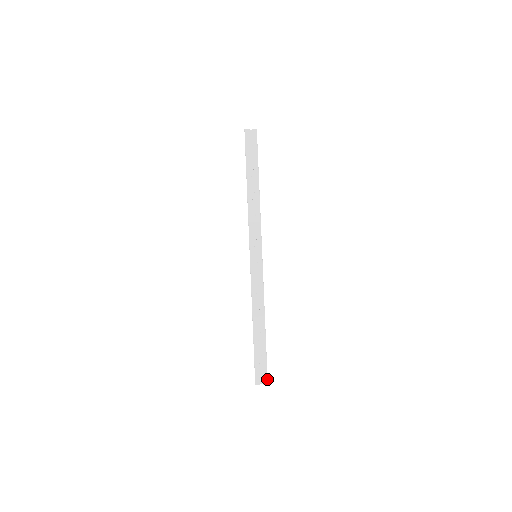
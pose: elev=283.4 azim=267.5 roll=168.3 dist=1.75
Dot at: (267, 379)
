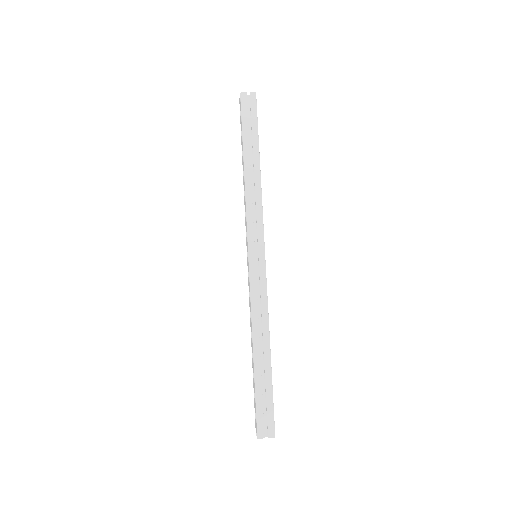
Dot at: (274, 429)
